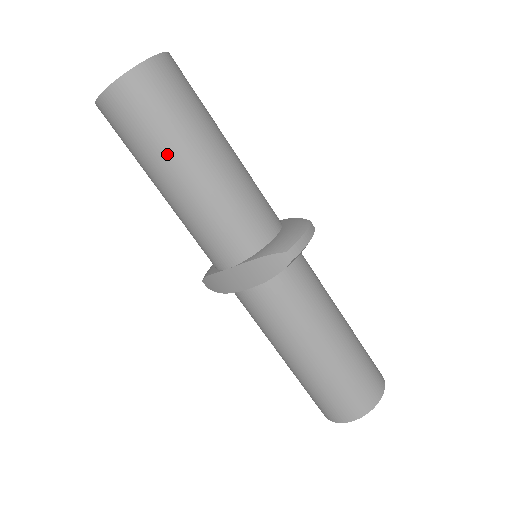
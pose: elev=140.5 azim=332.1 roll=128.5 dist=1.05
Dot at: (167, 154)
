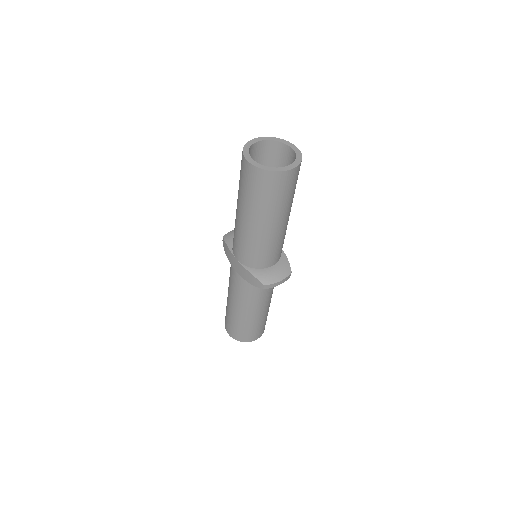
Dot at: (253, 209)
